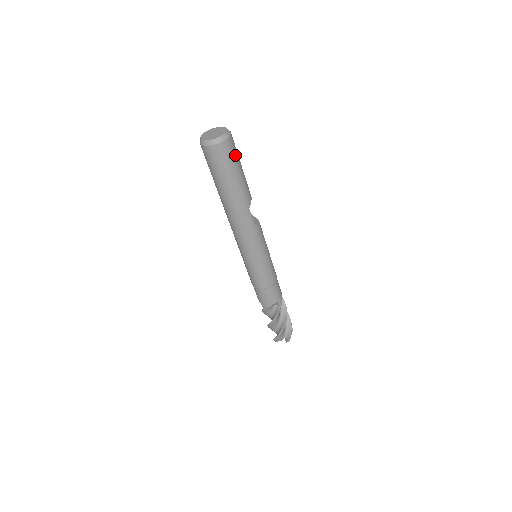
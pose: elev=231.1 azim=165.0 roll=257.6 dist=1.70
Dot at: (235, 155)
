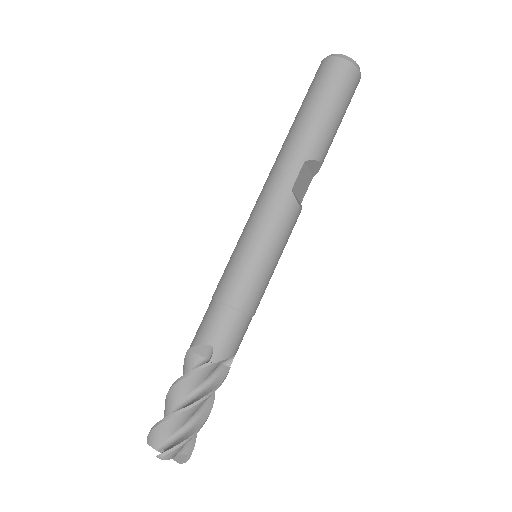
Dot at: (344, 89)
